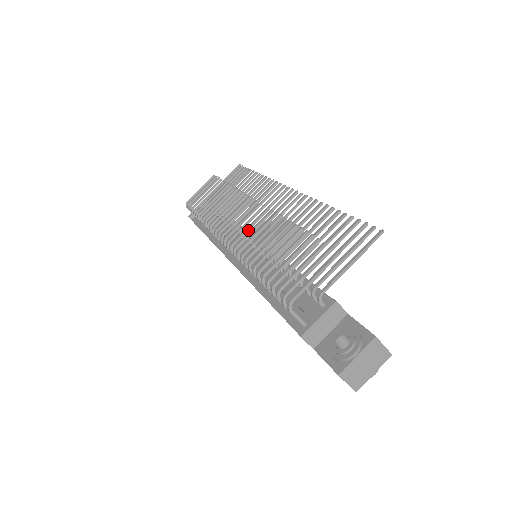
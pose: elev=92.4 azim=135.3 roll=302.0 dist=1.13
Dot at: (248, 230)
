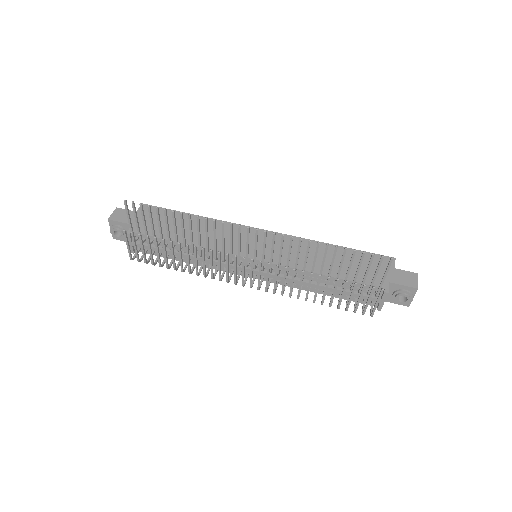
Dot at: (268, 279)
